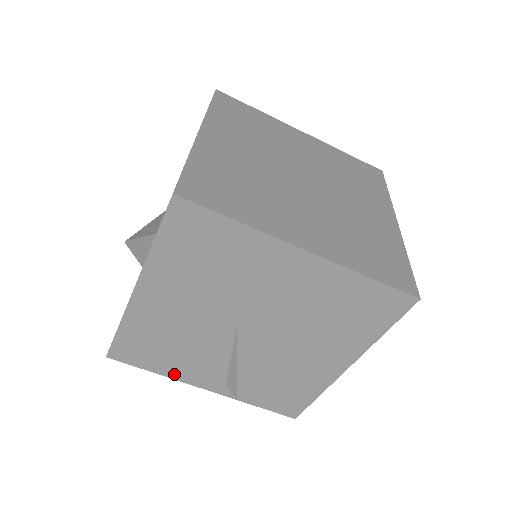
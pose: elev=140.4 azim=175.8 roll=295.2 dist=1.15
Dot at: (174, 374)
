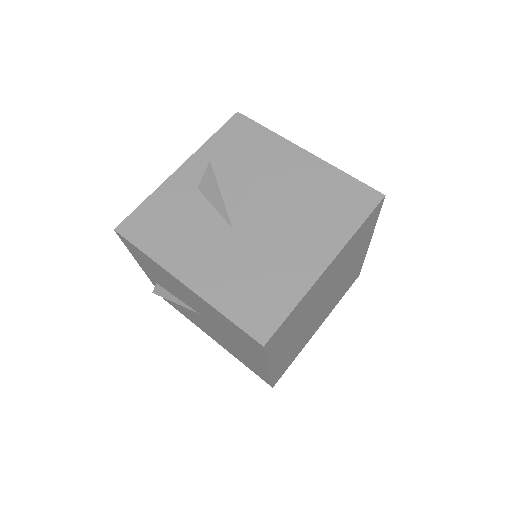
Dot at: (139, 261)
